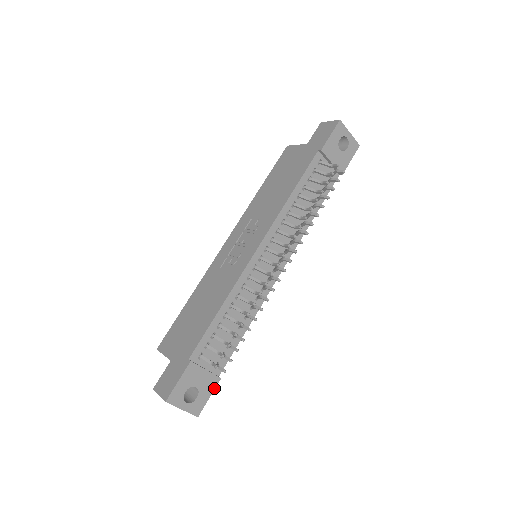
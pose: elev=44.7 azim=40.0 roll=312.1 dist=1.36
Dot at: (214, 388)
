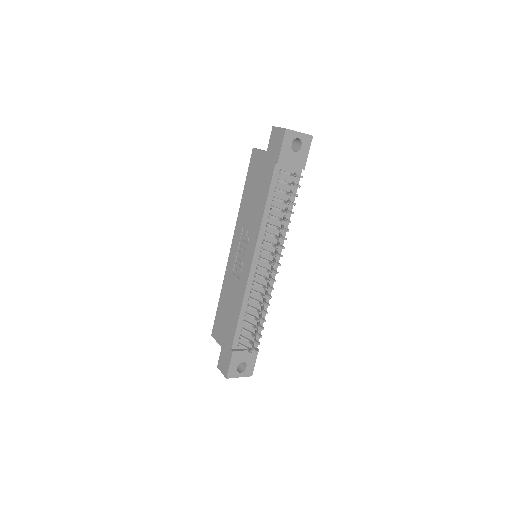
Dot at: (256, 357)
